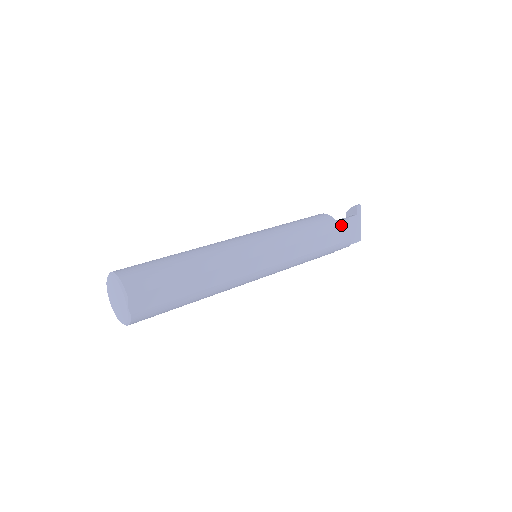
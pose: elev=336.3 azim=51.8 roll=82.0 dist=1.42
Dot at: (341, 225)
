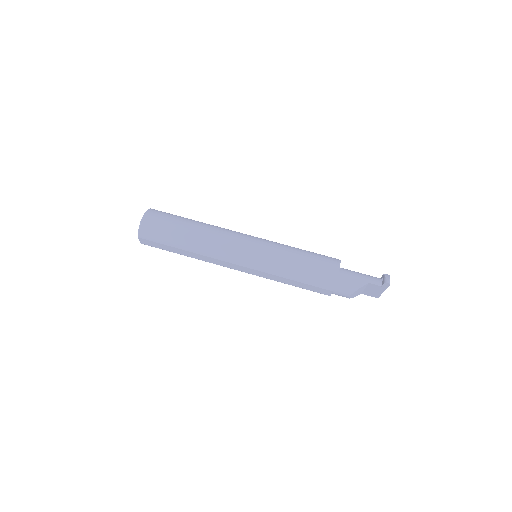
Dot at: (347, 285)
